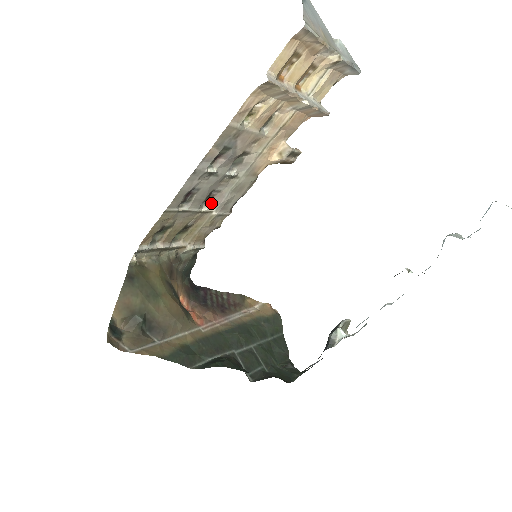
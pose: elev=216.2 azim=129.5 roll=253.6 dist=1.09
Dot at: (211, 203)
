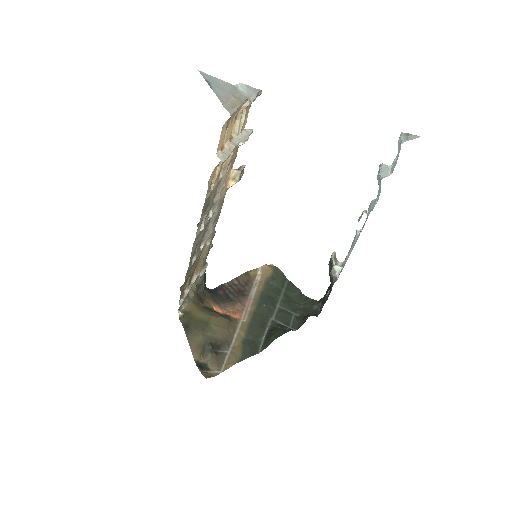
Dot at: (204, 241)
